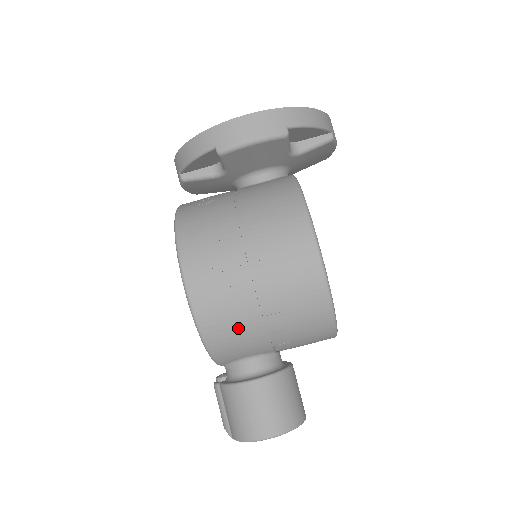
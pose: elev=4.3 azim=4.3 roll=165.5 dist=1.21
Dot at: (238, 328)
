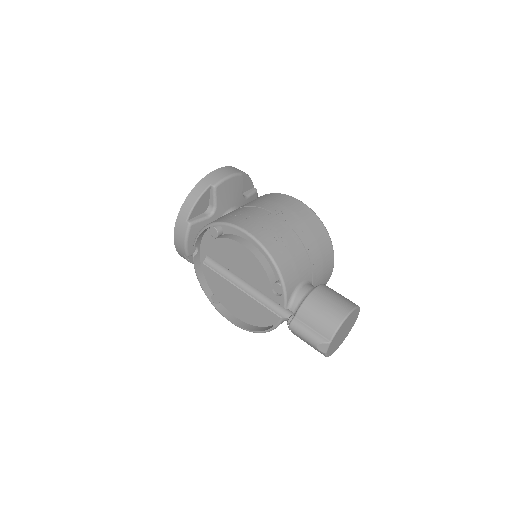
Dot at: (289, 248)
